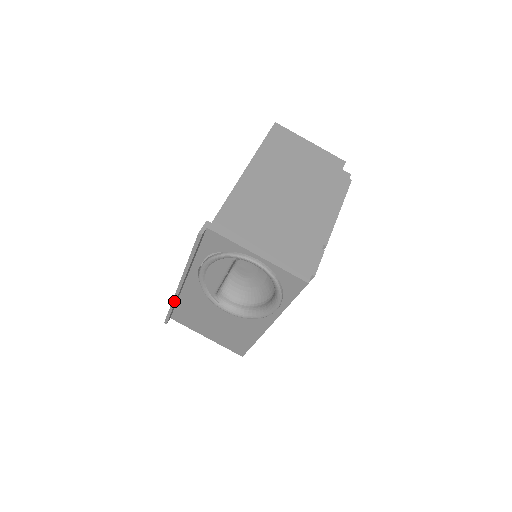
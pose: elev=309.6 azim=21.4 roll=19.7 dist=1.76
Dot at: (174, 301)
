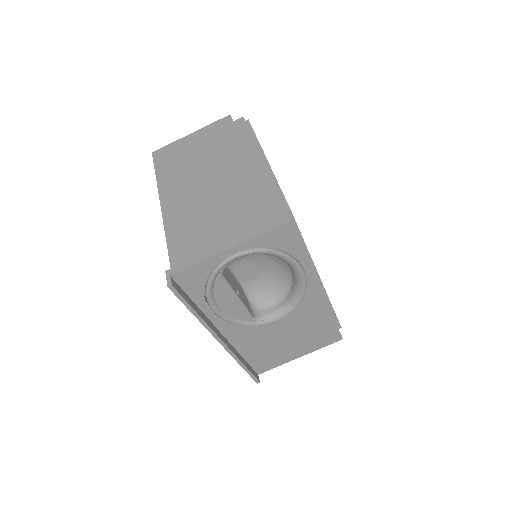
Dot at: (236, 359)
